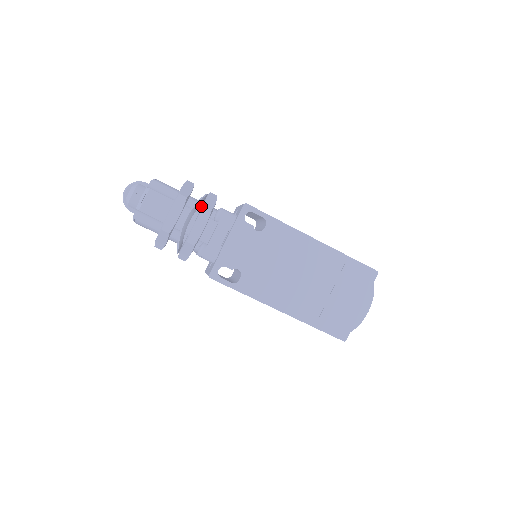
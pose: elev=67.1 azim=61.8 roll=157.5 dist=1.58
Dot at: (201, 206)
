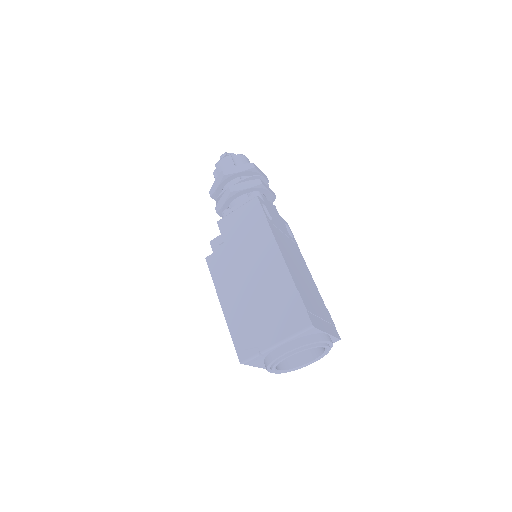
Dot at: occluded
